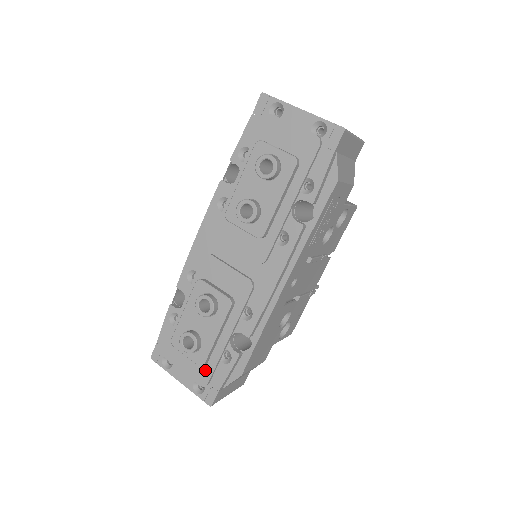
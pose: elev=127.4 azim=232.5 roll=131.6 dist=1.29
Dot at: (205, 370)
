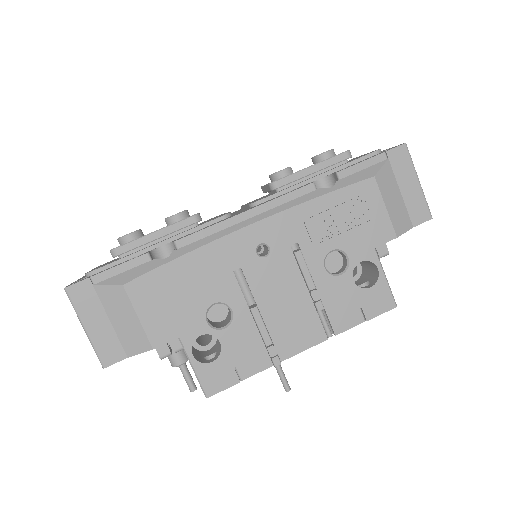
Dot at: occluded
